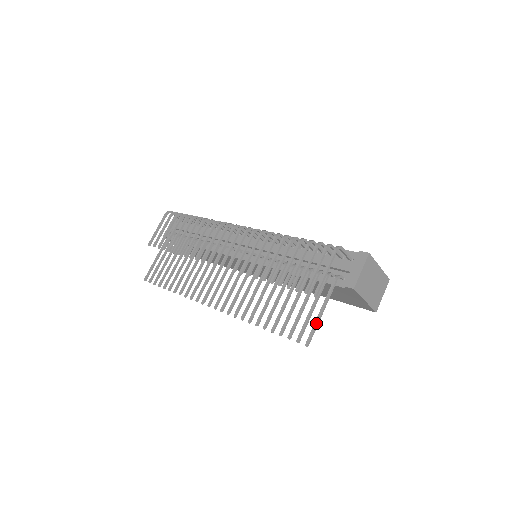
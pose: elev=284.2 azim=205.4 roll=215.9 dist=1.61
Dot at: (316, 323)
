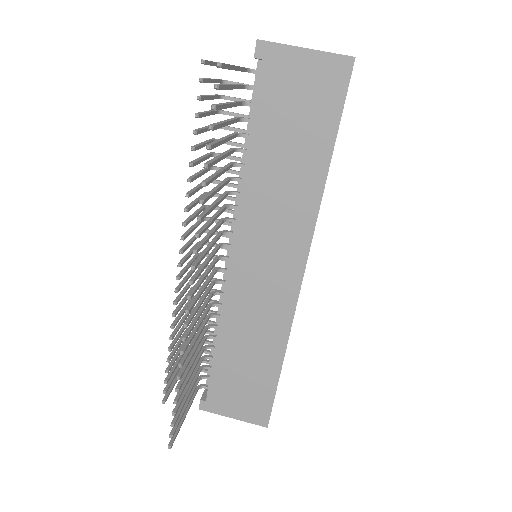
Dot at: occluded
